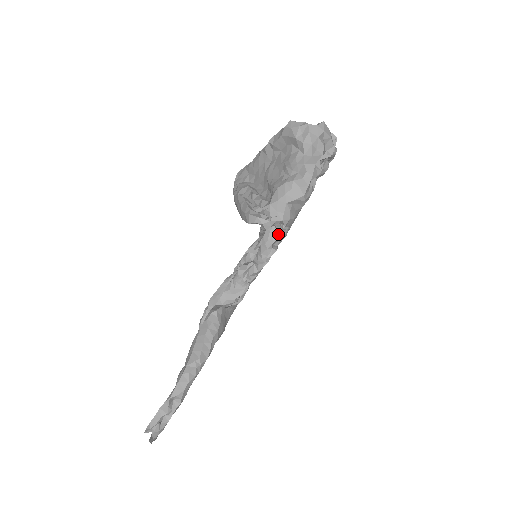
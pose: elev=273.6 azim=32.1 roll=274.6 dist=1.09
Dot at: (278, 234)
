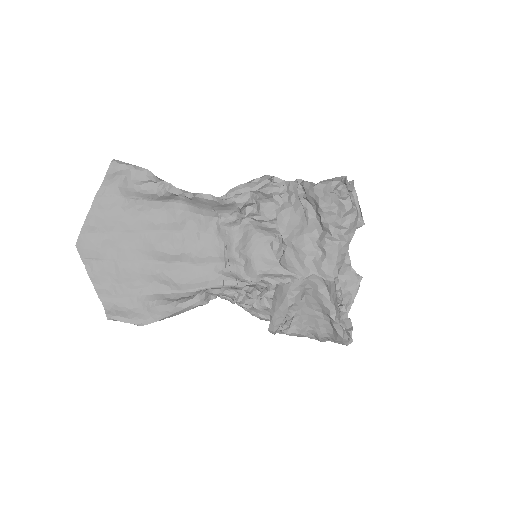
Dot at: occluded
